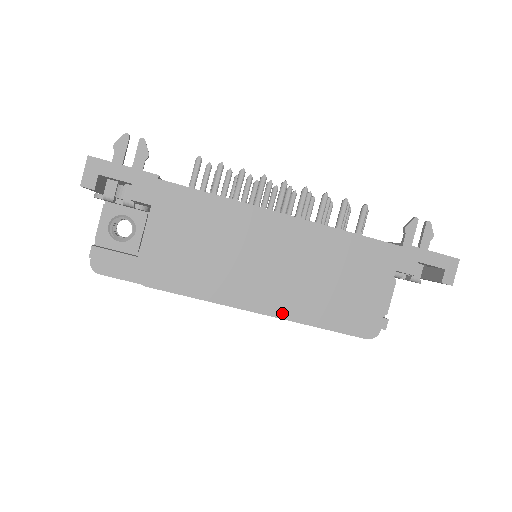
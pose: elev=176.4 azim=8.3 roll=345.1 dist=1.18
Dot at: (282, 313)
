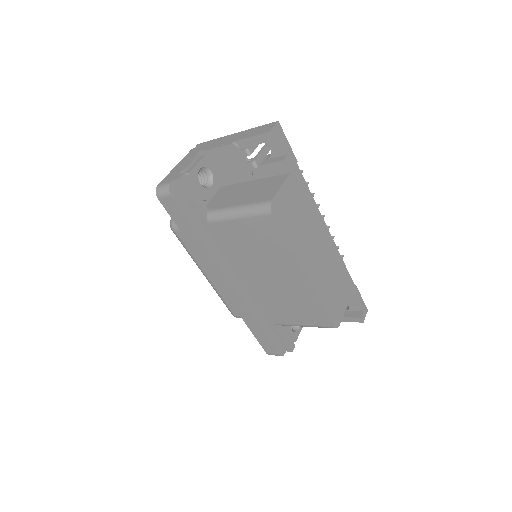
Dot at: (313, 284)
